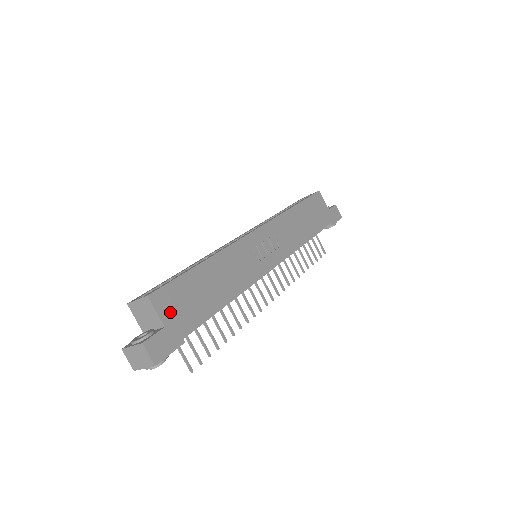
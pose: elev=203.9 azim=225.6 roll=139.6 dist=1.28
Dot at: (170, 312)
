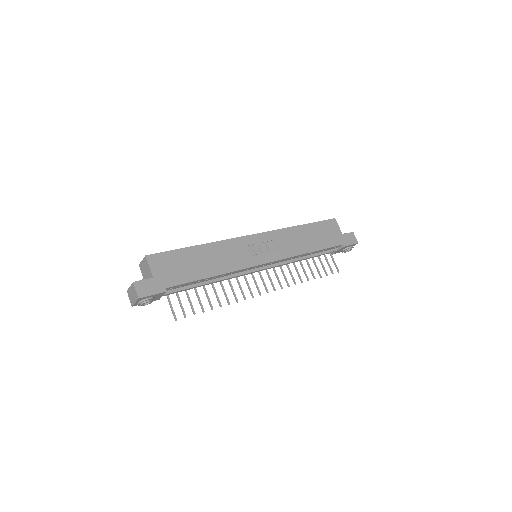
Dot at: (160, 270)
